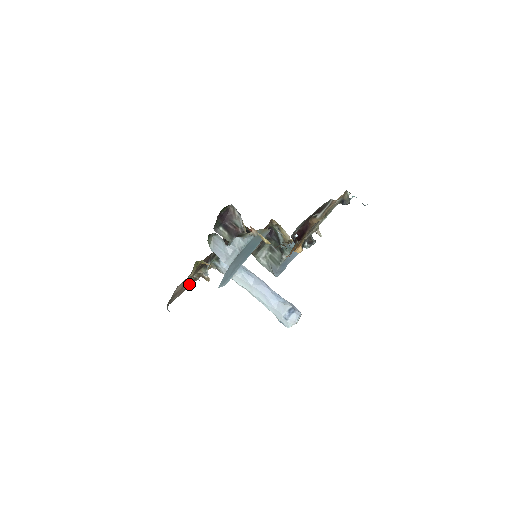
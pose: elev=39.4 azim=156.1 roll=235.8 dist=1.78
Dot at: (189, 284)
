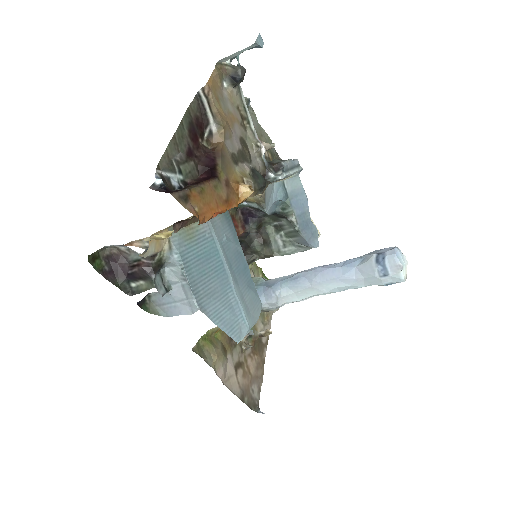
Dot at: (257, 359)
